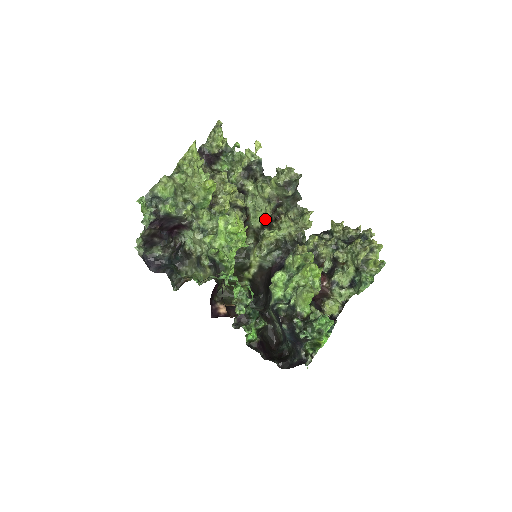
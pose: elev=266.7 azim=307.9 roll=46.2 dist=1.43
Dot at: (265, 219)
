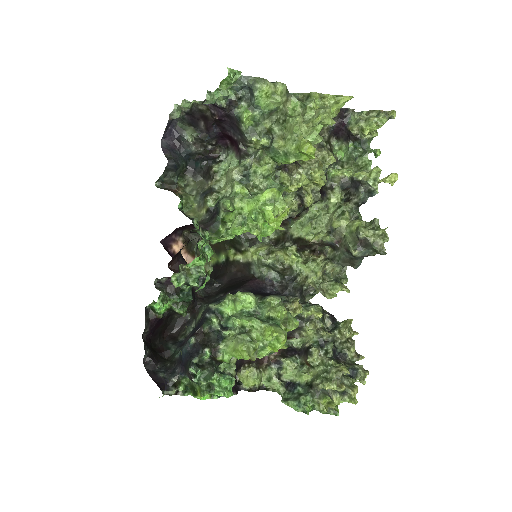
Dot at: (307, 239)
